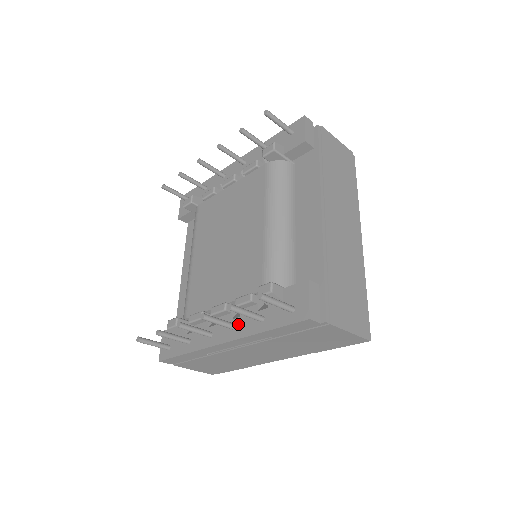
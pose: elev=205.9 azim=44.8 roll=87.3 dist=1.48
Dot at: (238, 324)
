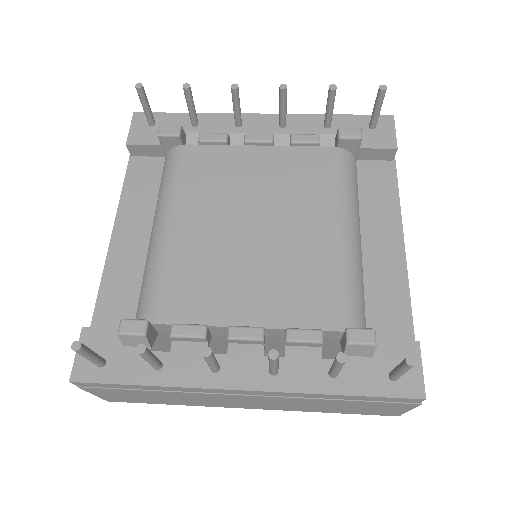
Dot at: (281, 367)
